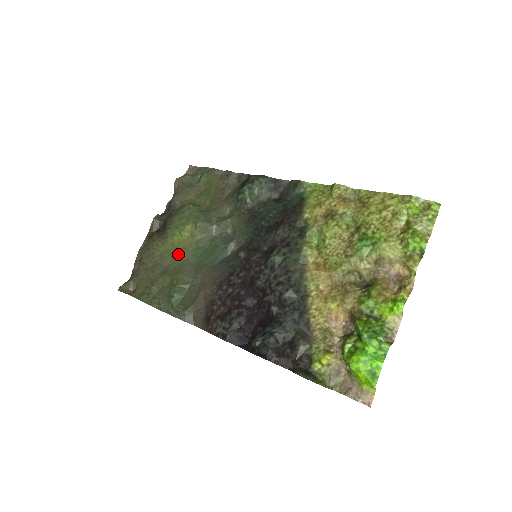
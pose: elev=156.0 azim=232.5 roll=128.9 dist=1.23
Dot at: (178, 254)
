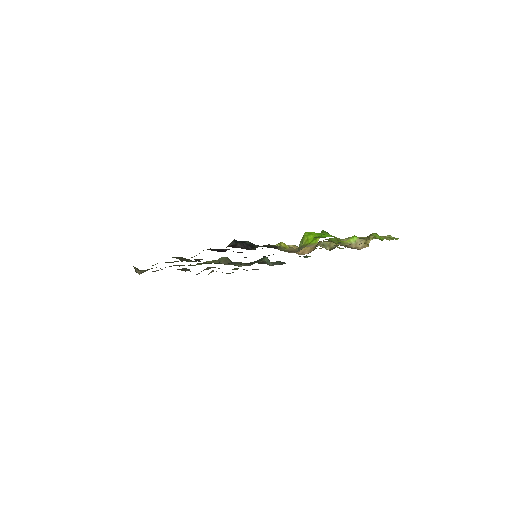
Dot at: occluded
